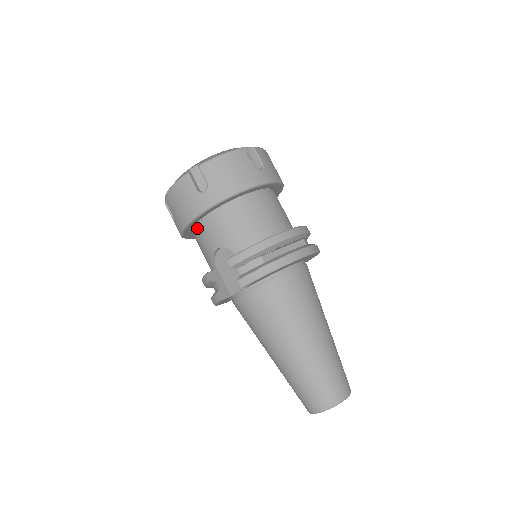
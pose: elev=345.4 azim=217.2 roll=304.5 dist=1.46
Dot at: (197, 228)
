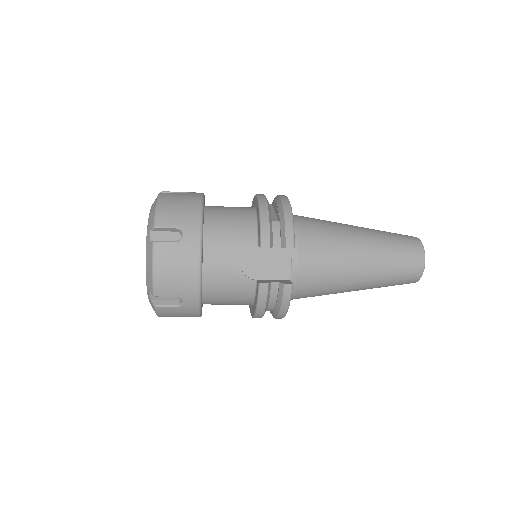
Dot at: (206, 277)
